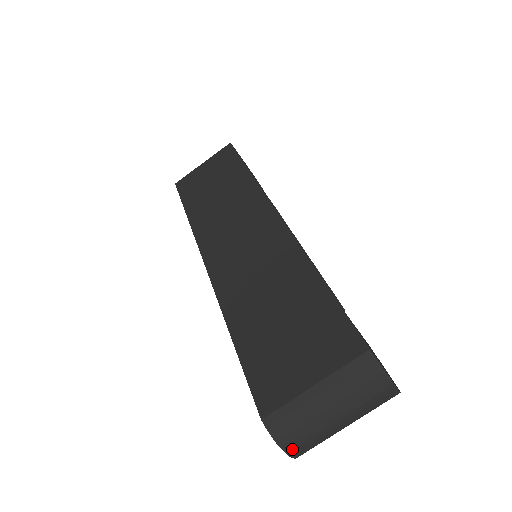
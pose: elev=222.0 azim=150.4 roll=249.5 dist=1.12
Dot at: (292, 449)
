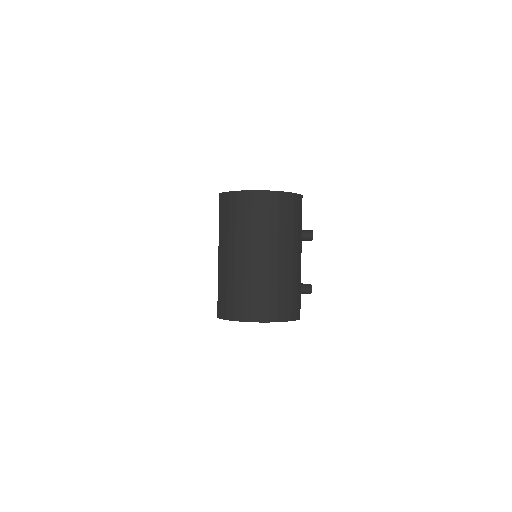
Dot at: (251, 314)
